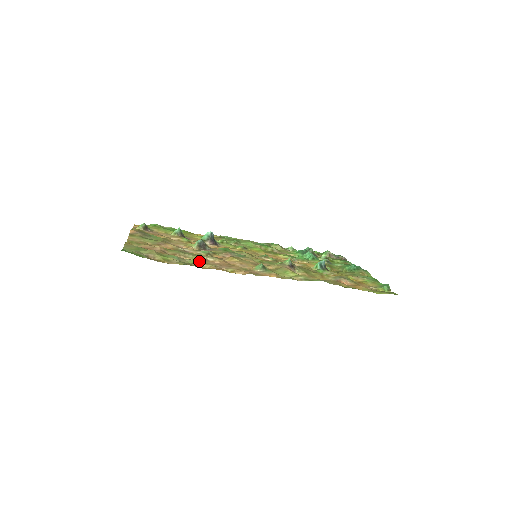
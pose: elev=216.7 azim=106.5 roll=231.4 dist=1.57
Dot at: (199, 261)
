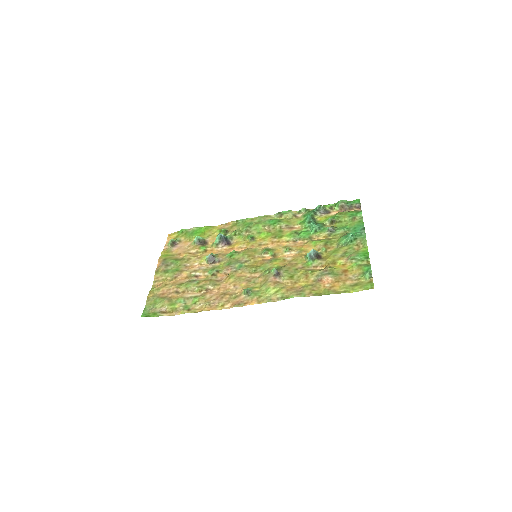
Dot at: (199, 299)
